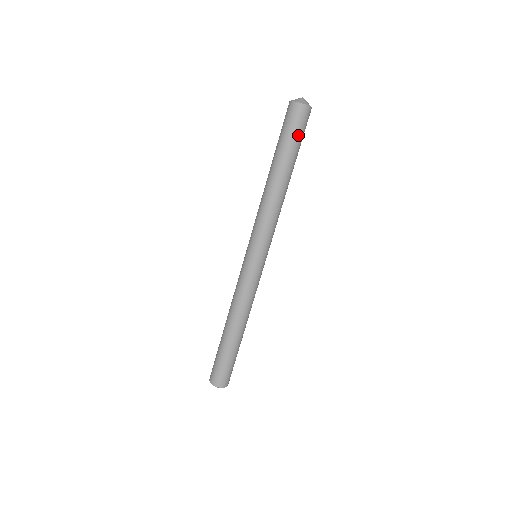
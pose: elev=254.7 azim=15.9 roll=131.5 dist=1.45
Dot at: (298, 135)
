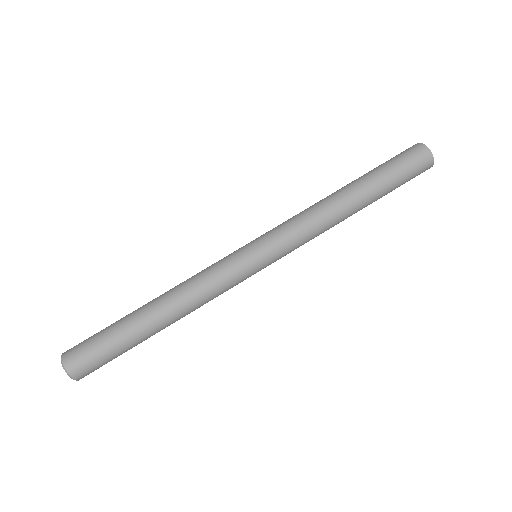
Dot at: (404, 181)
